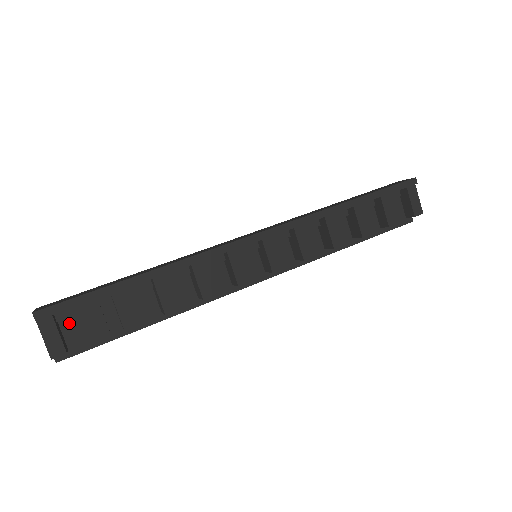
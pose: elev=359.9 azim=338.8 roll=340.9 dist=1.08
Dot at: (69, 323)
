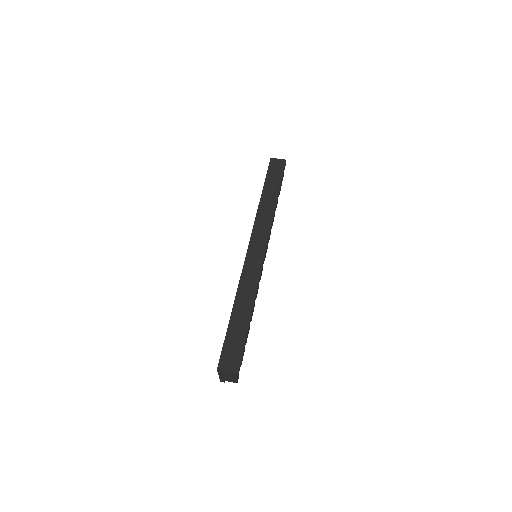
Dot at: occluded
